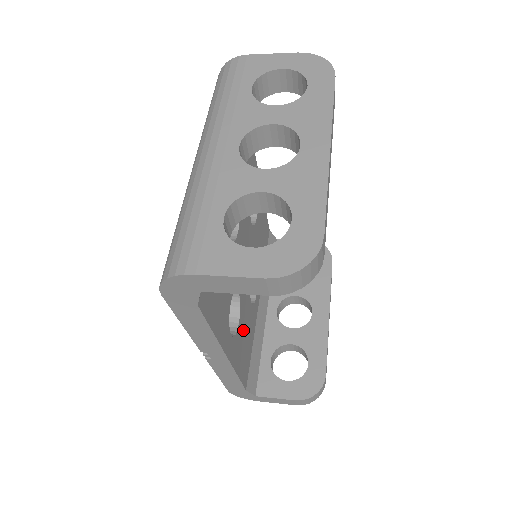
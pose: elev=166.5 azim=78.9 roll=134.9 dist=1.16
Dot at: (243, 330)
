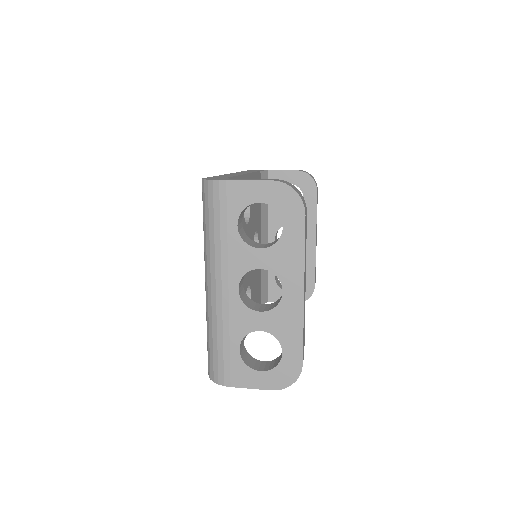
Dot at: (254, 290)
